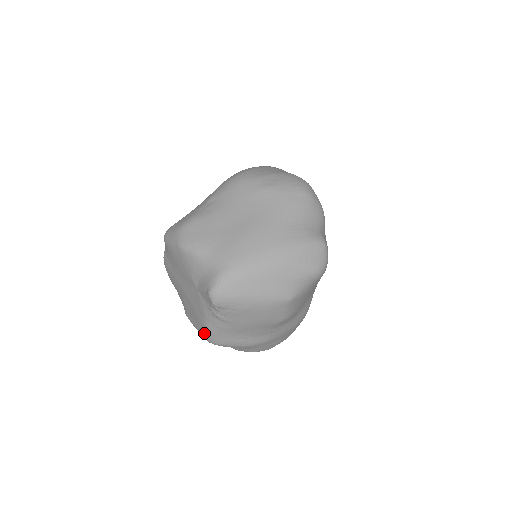
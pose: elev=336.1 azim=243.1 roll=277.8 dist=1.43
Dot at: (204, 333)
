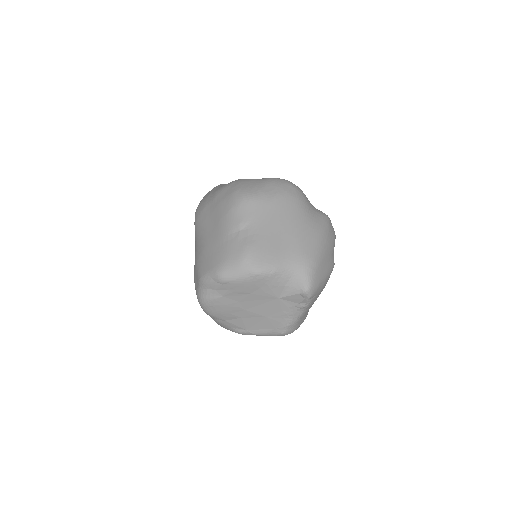
Dot at: (284, 330)
